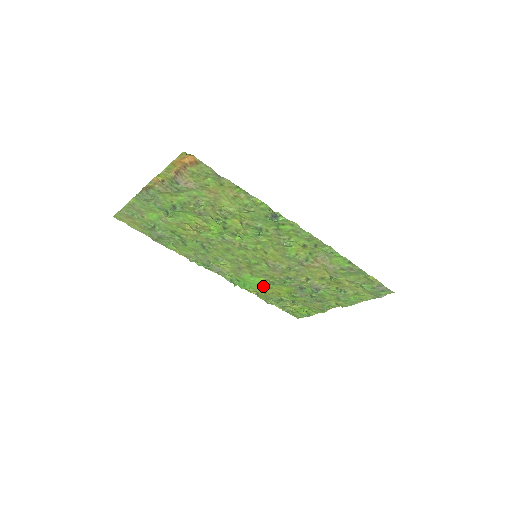
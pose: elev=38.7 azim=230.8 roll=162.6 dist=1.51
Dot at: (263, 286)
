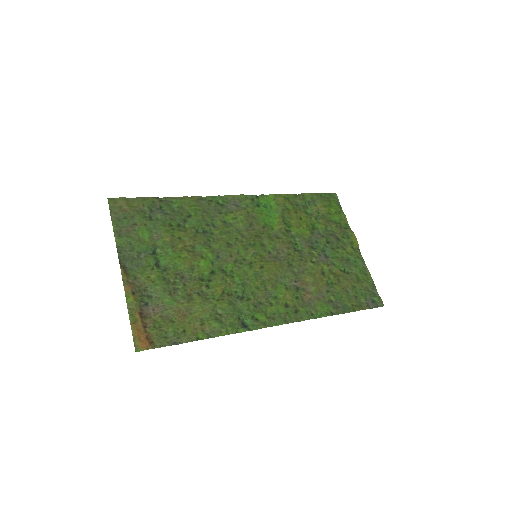
Dot at: (283, 216)
